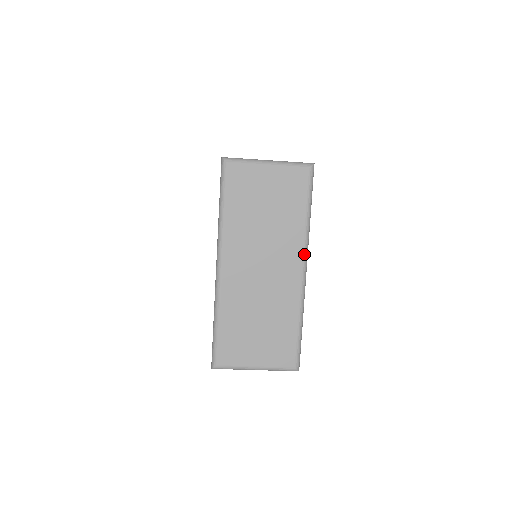
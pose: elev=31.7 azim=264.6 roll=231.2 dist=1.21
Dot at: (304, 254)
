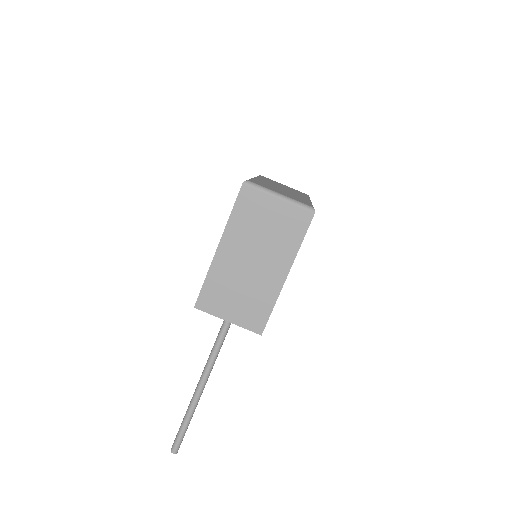
Dot at: occluded
